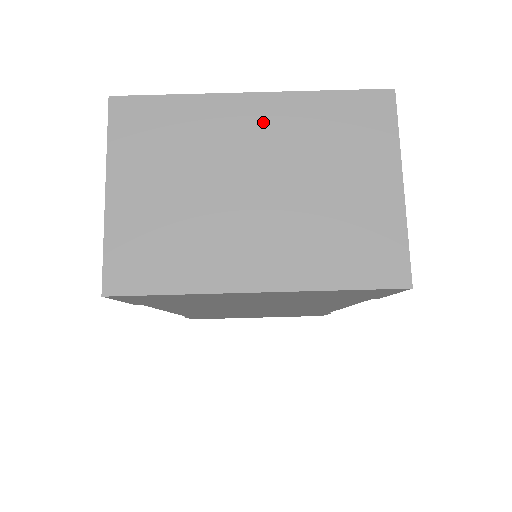
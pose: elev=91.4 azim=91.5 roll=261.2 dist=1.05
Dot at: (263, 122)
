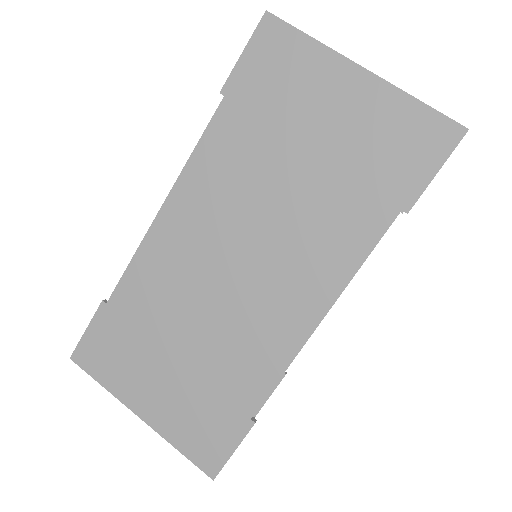
Dot at: occluded
